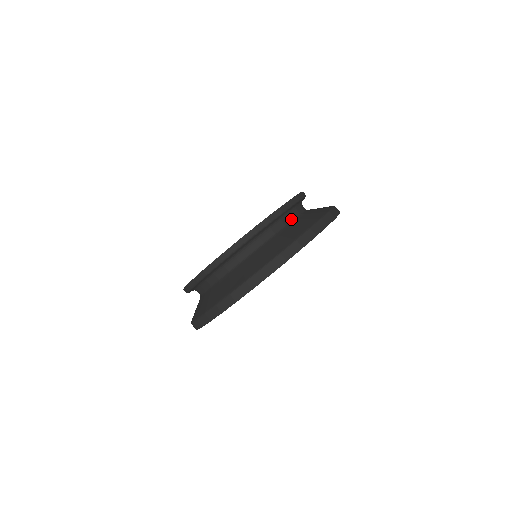
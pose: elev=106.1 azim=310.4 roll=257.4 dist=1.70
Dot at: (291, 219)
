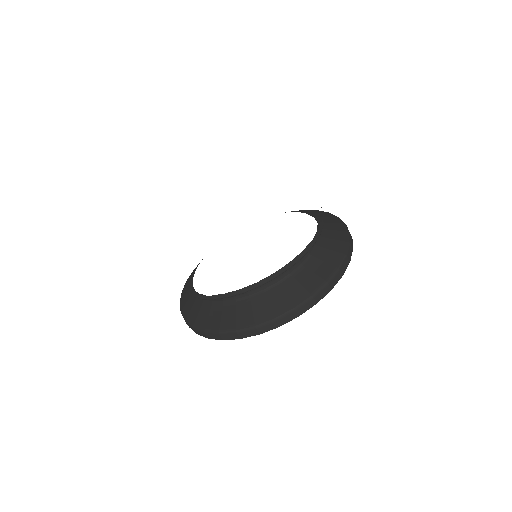
Dot at: (299, 264)
